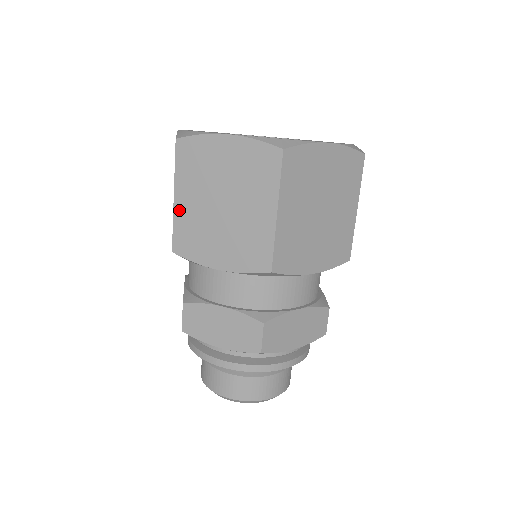
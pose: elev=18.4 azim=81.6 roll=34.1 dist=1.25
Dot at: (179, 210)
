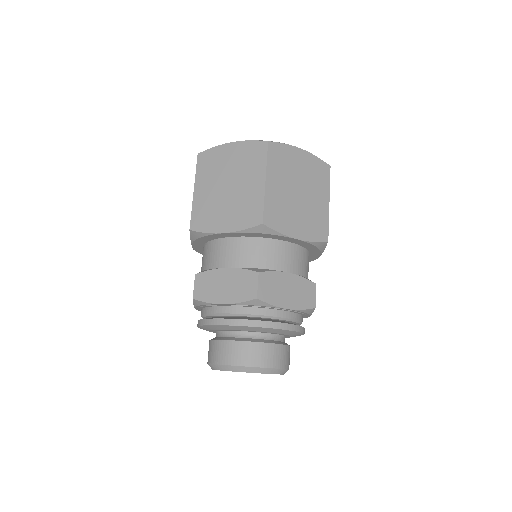
Dot at: (197, 198)
